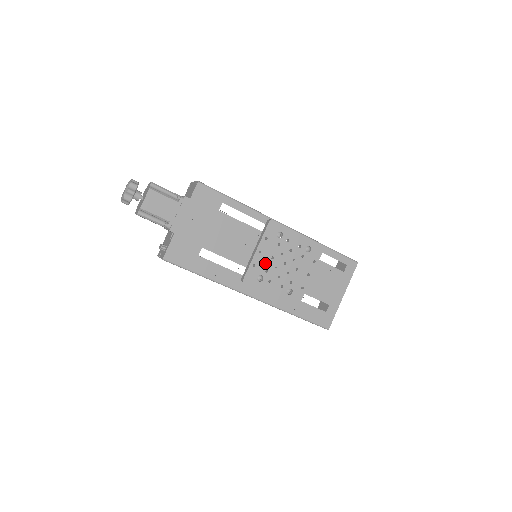
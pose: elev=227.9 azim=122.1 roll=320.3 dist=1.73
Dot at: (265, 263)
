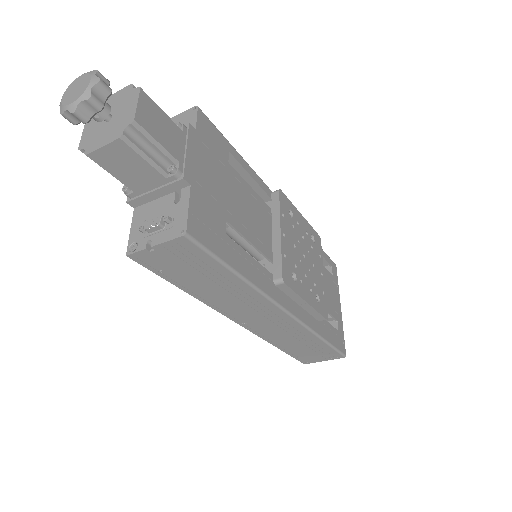
Dot at: (291, 253)
